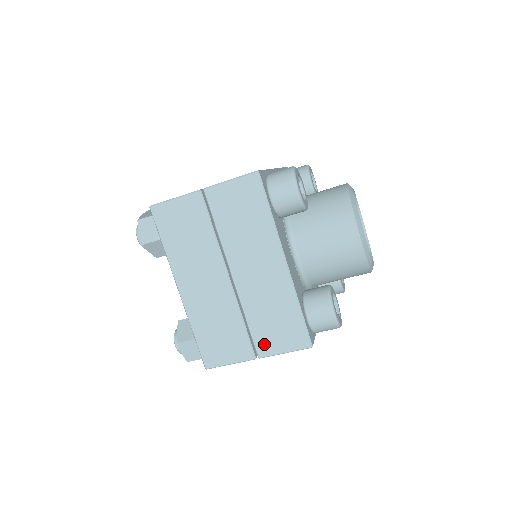
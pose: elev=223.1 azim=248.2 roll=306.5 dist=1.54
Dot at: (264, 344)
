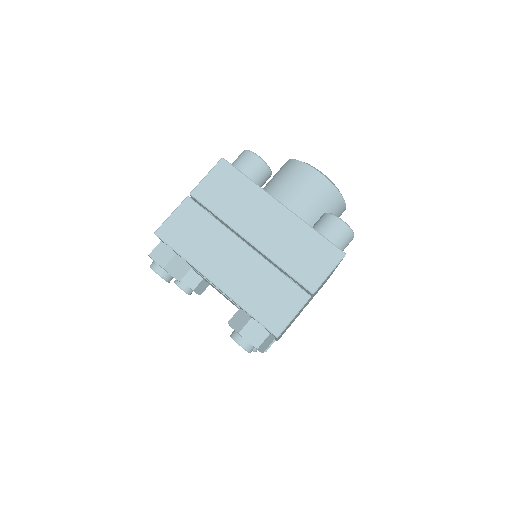
Dot at: occluded
